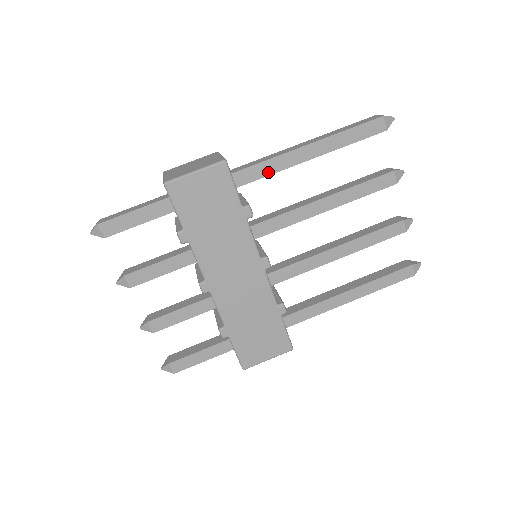
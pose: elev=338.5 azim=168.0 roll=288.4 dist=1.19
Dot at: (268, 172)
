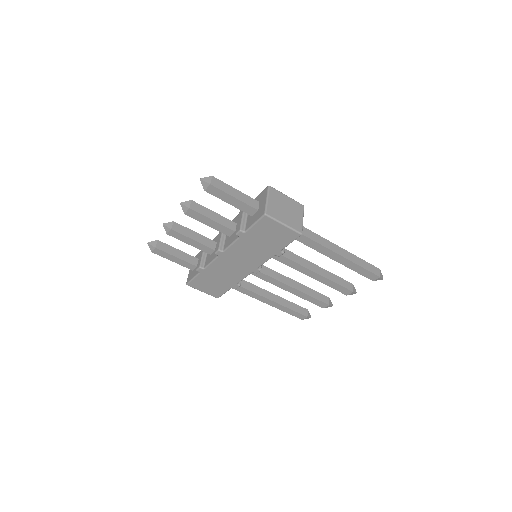
Dot at: (310, 245)
